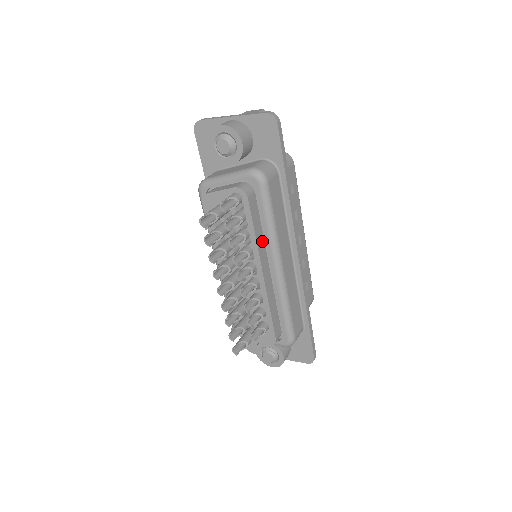
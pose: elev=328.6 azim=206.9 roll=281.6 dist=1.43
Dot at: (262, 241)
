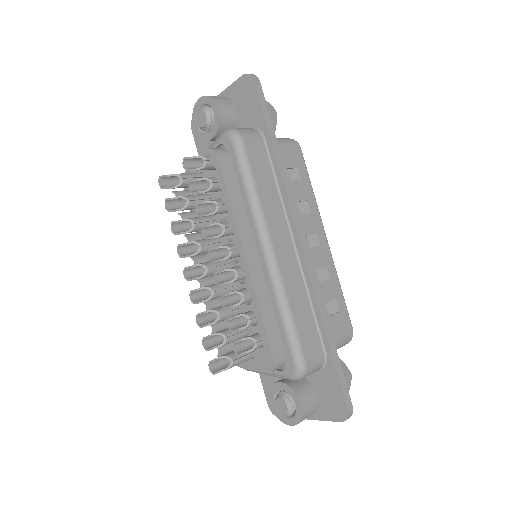
Dot at: (244, 216)
